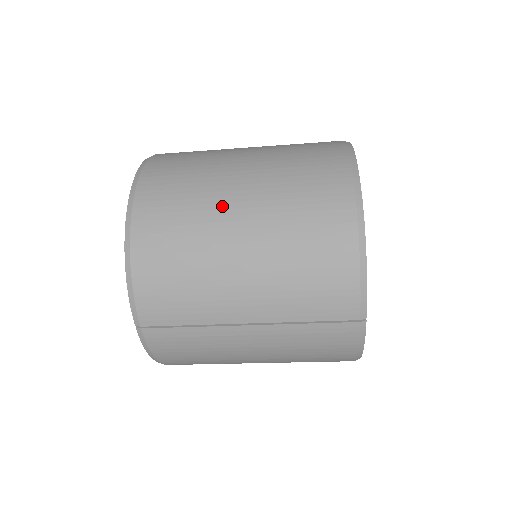
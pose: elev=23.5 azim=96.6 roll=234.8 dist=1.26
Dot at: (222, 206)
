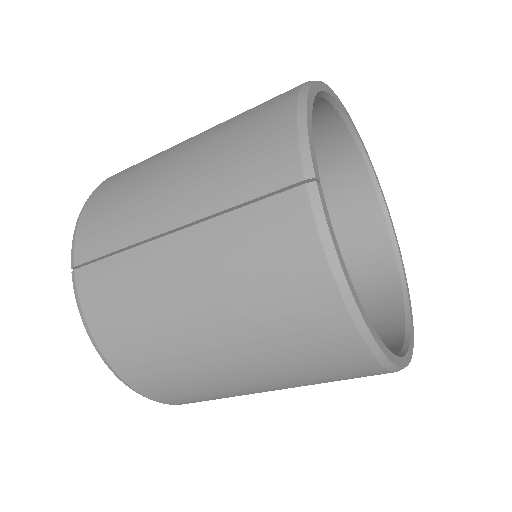
Dot at: (181, 142)
